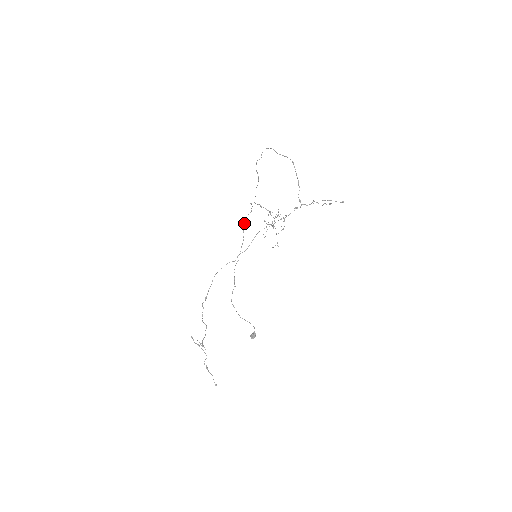
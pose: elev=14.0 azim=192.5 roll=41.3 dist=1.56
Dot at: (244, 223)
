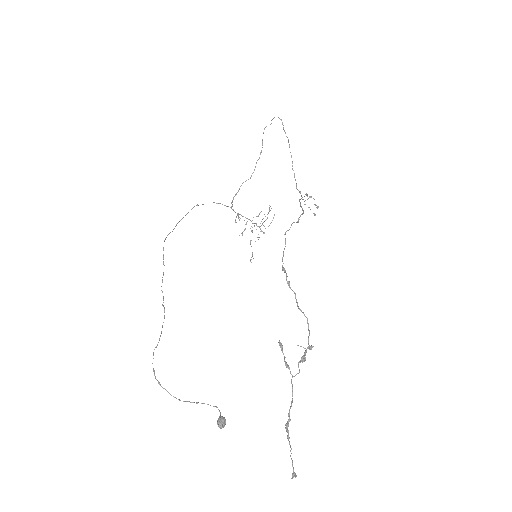
Dot at: occluded
